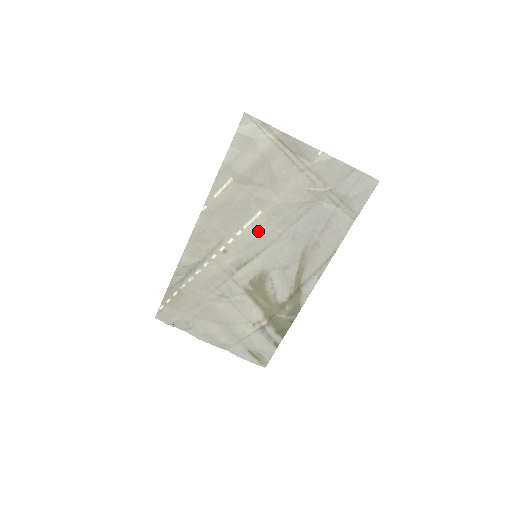
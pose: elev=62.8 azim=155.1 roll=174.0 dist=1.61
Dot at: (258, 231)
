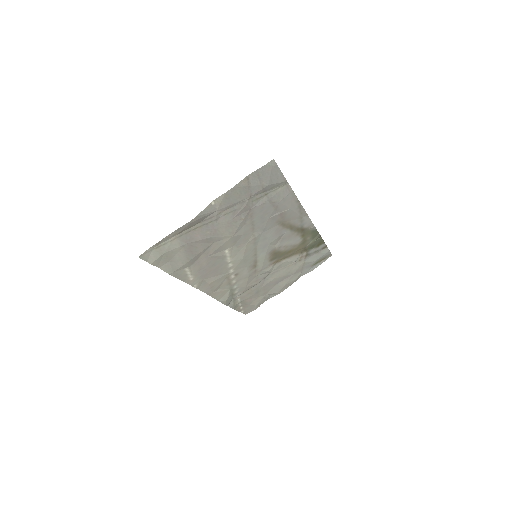
Dot at: (239, 253)
